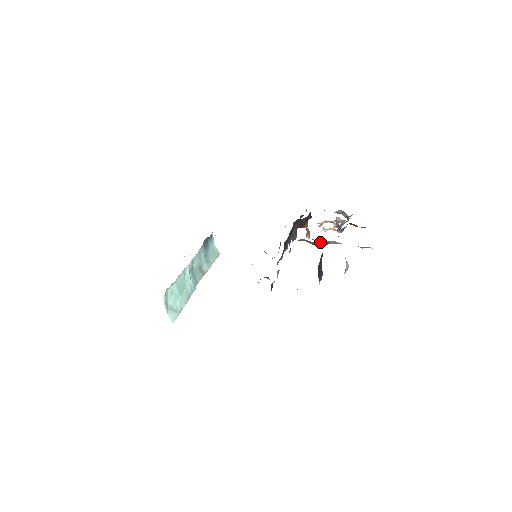
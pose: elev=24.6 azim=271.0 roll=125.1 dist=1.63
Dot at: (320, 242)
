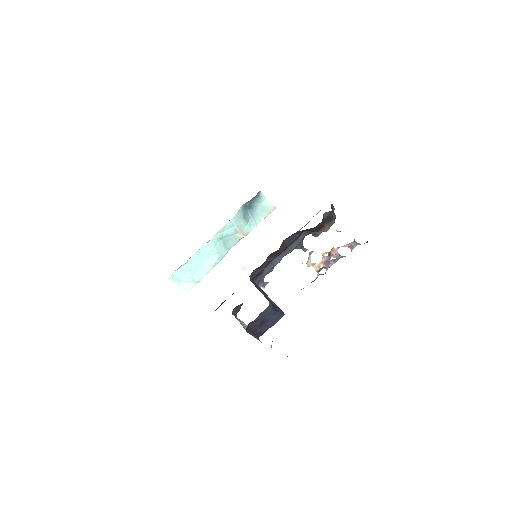
Dot at: occluded
